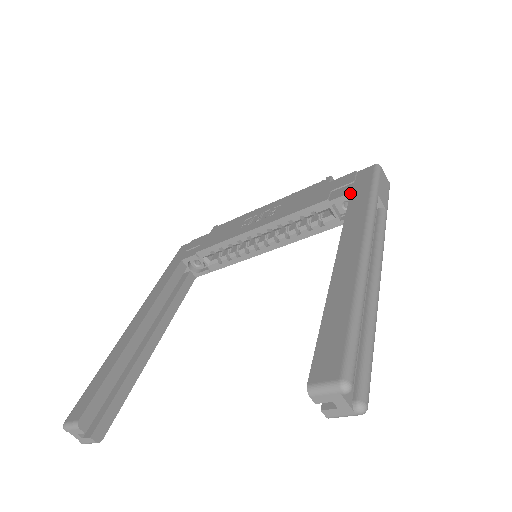
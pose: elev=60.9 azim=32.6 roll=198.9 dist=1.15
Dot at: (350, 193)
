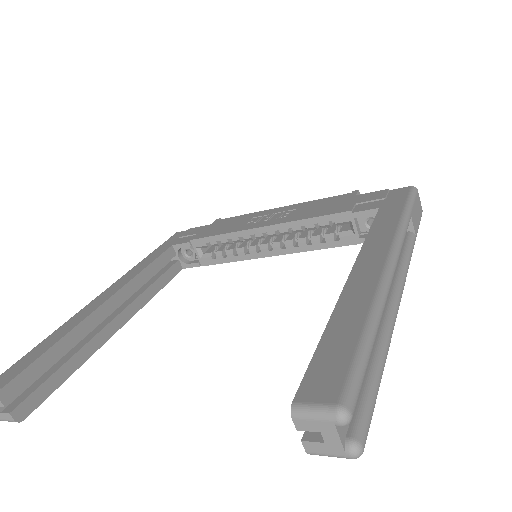
Dot at: (379, 208)
